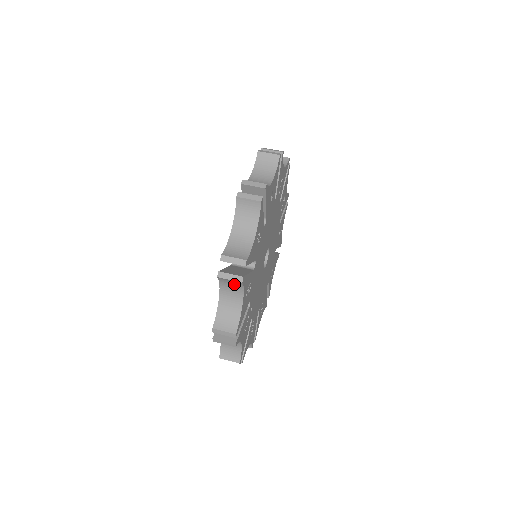
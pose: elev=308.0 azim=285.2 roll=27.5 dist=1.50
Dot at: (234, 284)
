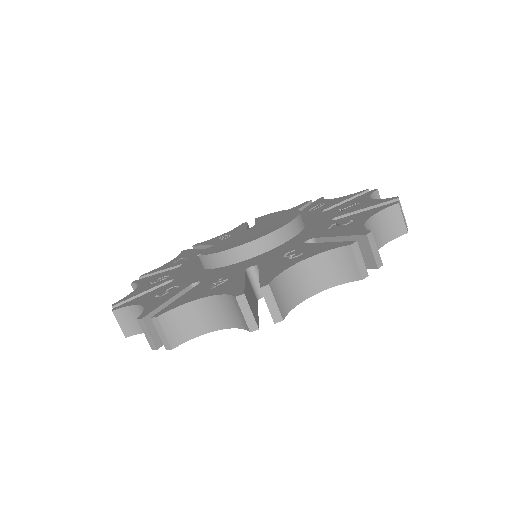
Dot at: occluded
